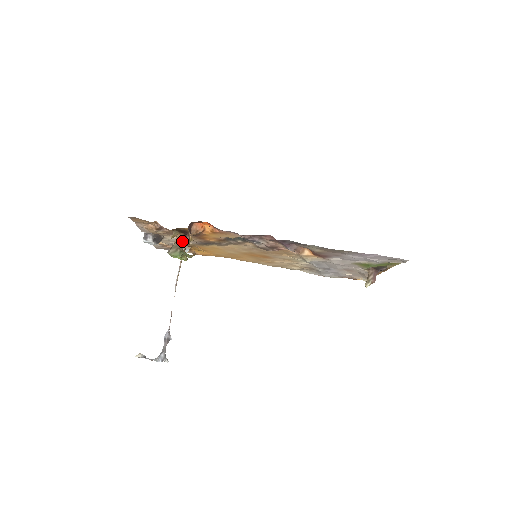
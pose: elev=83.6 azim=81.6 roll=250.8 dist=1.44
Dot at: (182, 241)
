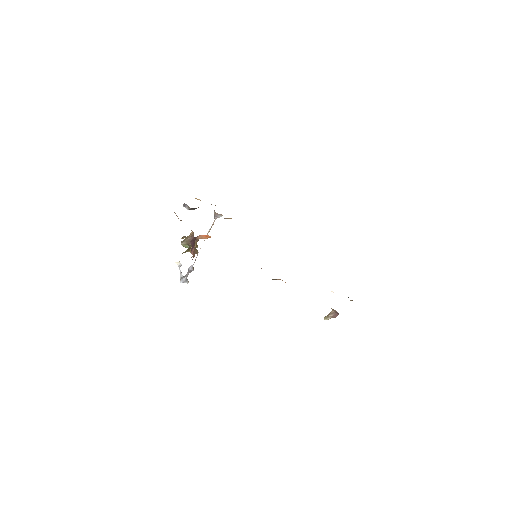
Dot at: occluded
